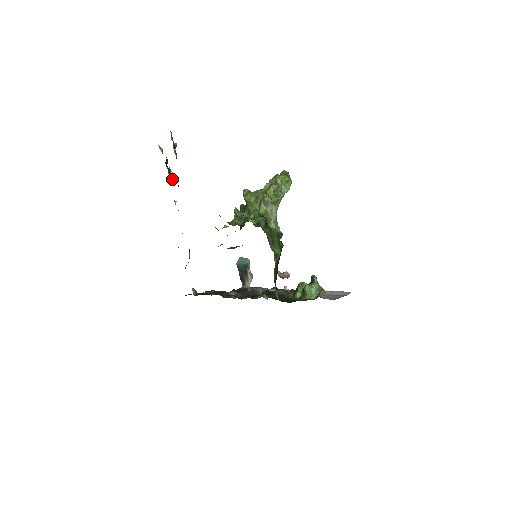
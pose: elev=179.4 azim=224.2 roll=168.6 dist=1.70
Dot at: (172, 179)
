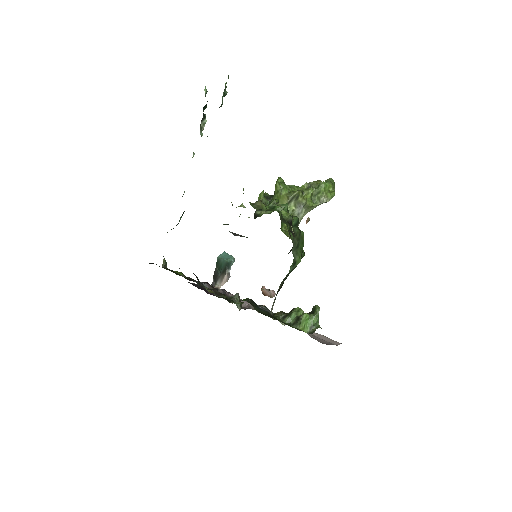
Dot at: (202, 128)
